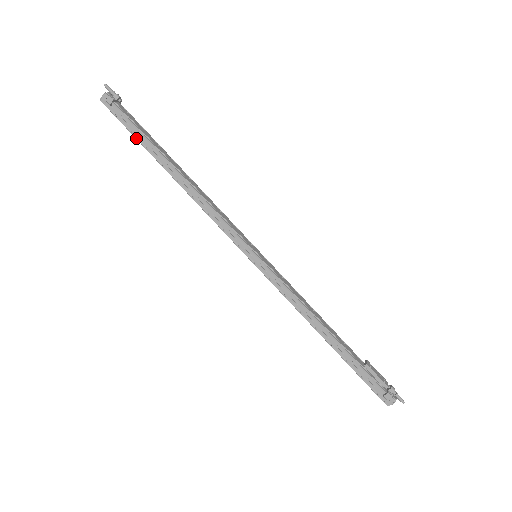
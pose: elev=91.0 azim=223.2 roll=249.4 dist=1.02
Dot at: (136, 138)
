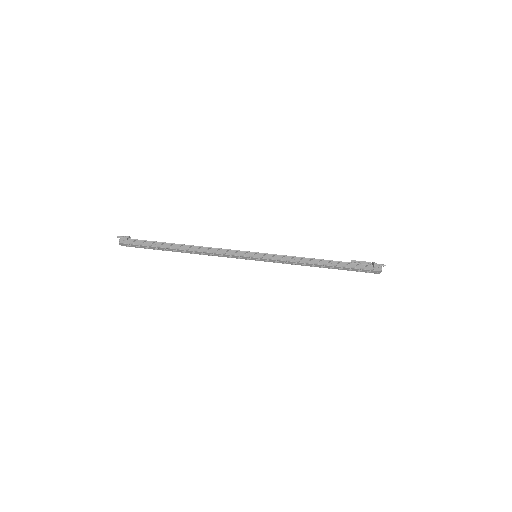
Dot at: (151, 246)
